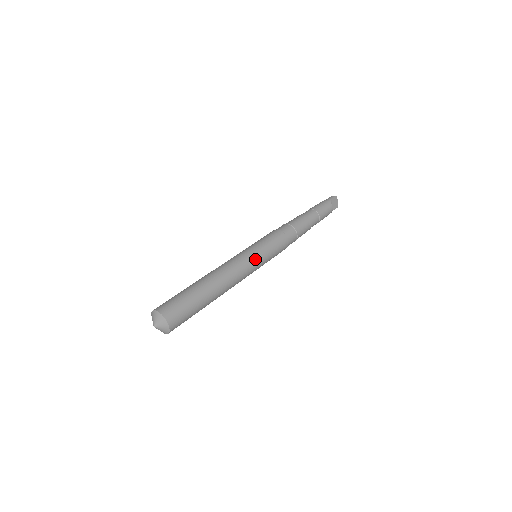
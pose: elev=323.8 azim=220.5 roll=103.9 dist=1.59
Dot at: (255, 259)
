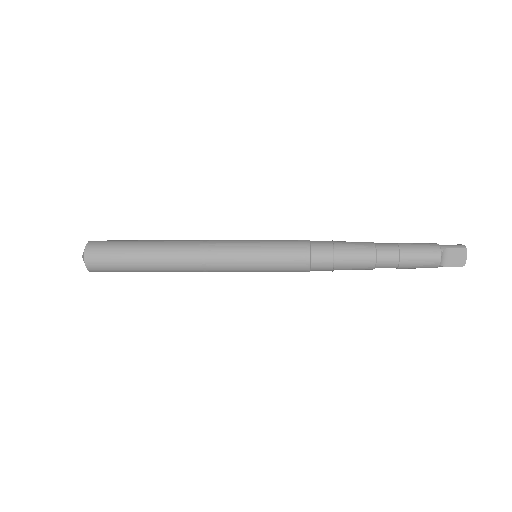
Dot at: (238, 255)
